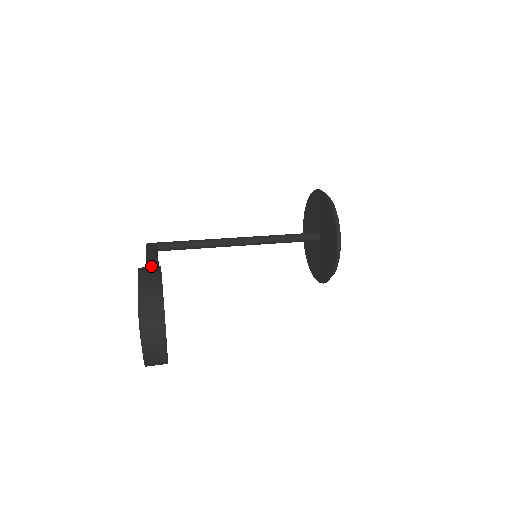
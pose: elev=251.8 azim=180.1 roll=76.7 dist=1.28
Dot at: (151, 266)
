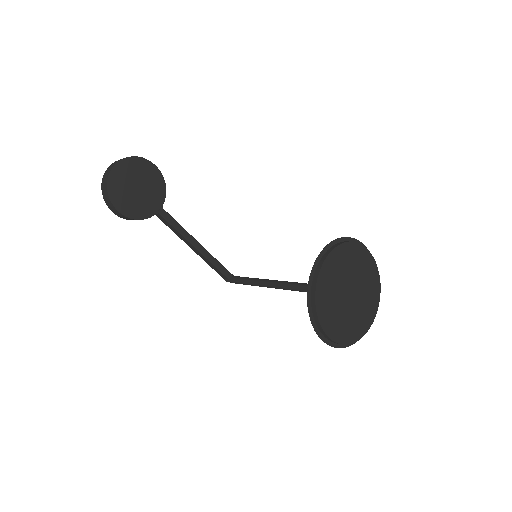
Dot at: occluded
